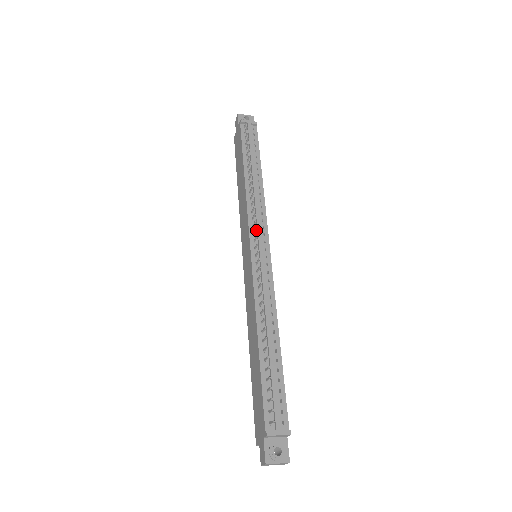
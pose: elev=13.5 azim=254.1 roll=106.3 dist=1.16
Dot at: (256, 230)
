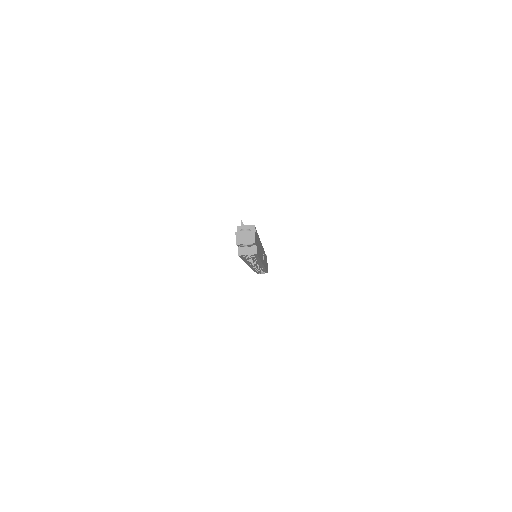
Dot at: occluded
